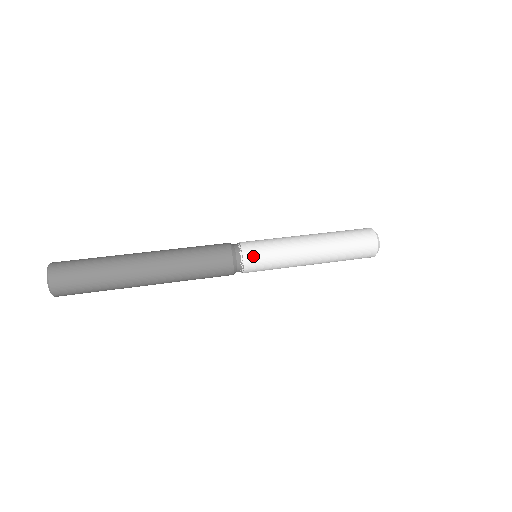
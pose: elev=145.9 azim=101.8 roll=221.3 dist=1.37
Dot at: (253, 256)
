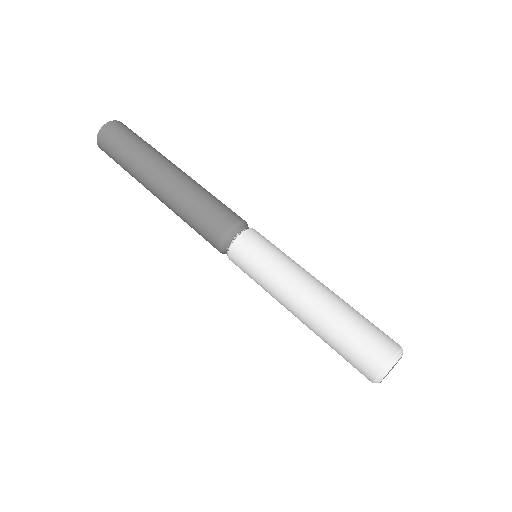
Dot at: (244, 247)
